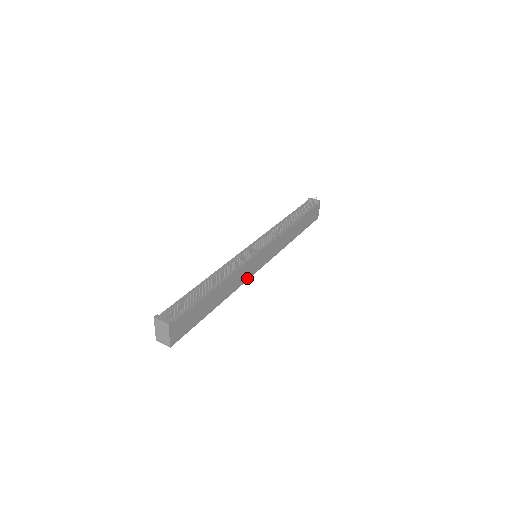
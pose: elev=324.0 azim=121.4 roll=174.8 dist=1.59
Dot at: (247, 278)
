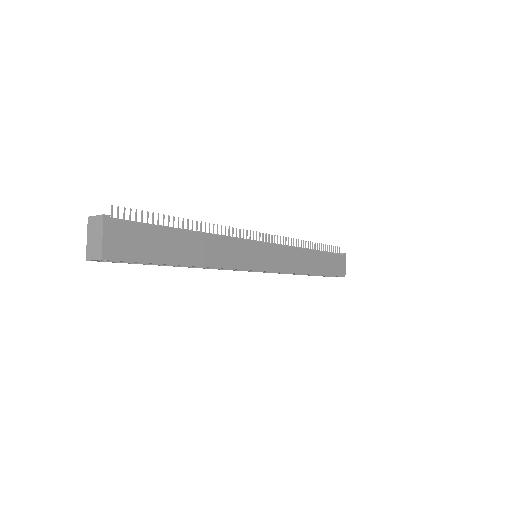
Dot at: (240, 266)
